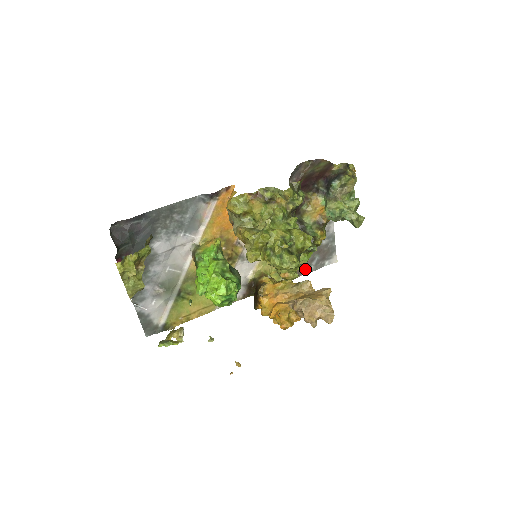
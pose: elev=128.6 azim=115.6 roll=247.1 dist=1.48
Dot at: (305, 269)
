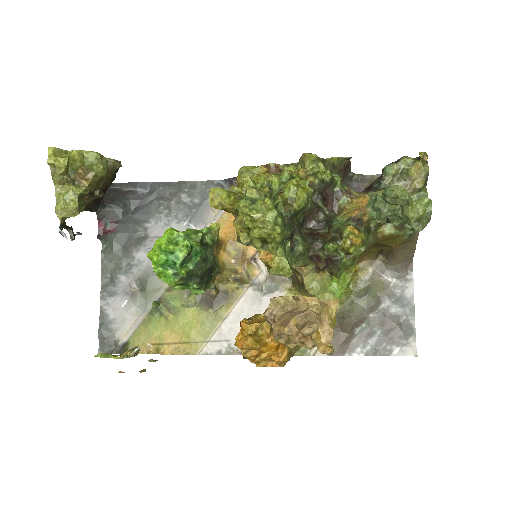
Dot at: (355, 346)
